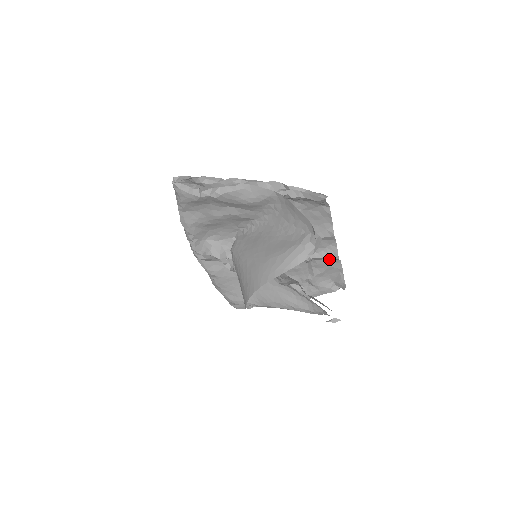
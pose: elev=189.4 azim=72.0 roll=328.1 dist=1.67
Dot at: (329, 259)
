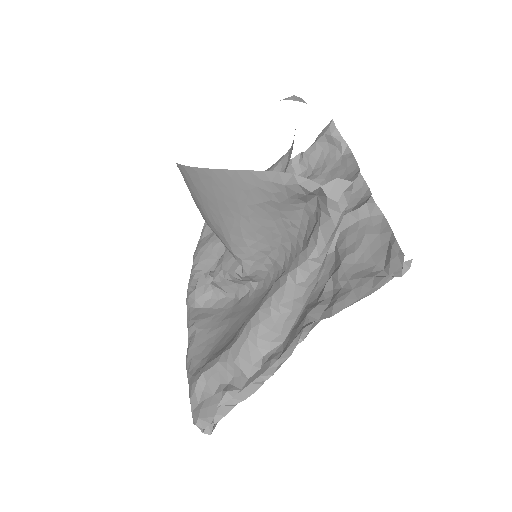
Dot at: (363, 220)
